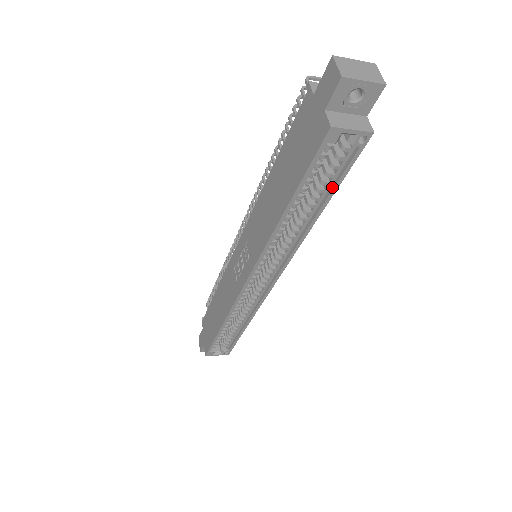
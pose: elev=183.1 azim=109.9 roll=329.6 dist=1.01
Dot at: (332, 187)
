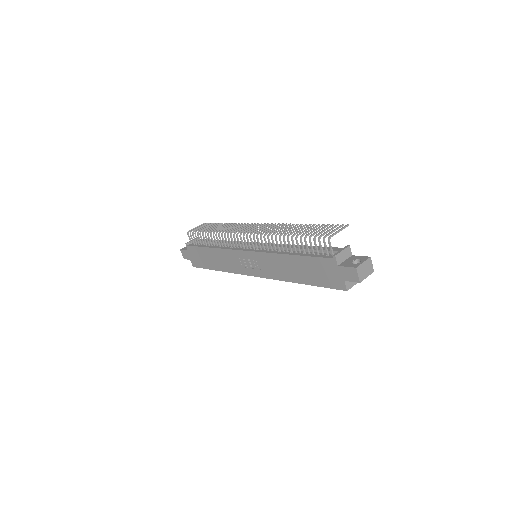
Dot at: occluded
